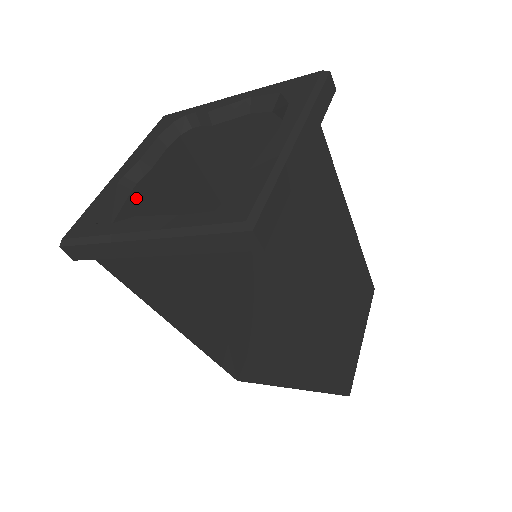
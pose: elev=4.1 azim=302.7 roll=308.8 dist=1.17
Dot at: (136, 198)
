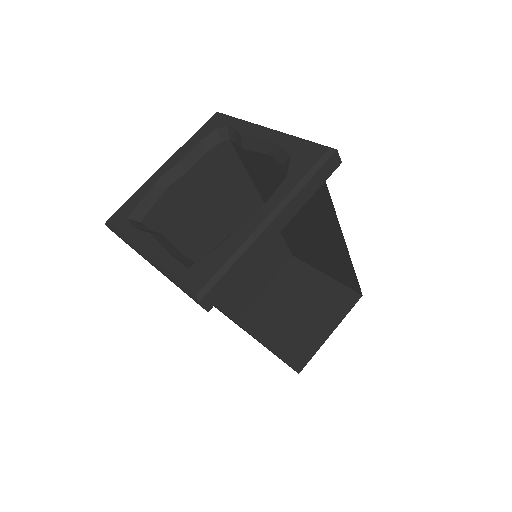
Dot at: (172, 189)
